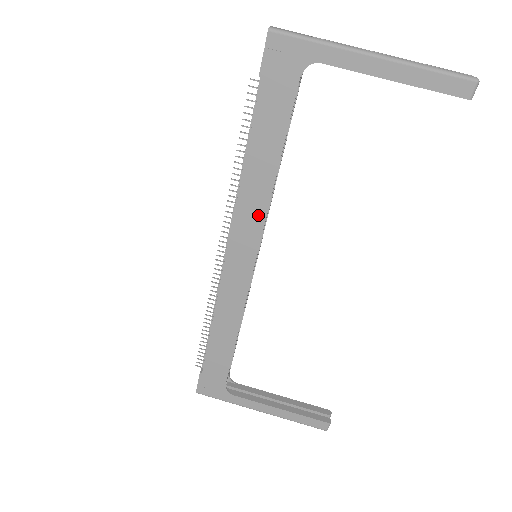
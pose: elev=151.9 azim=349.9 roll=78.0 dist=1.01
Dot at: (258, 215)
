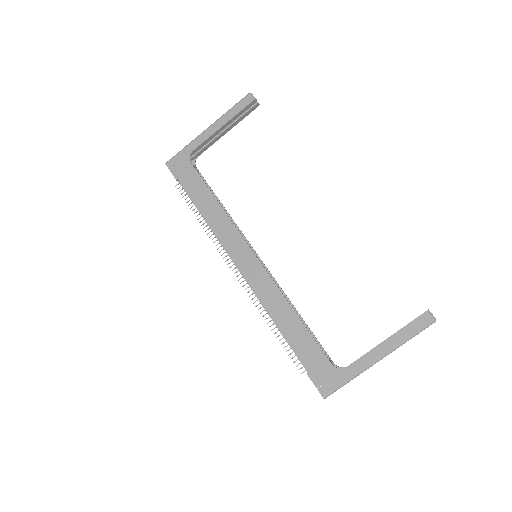
Dot at: (231, 231)
